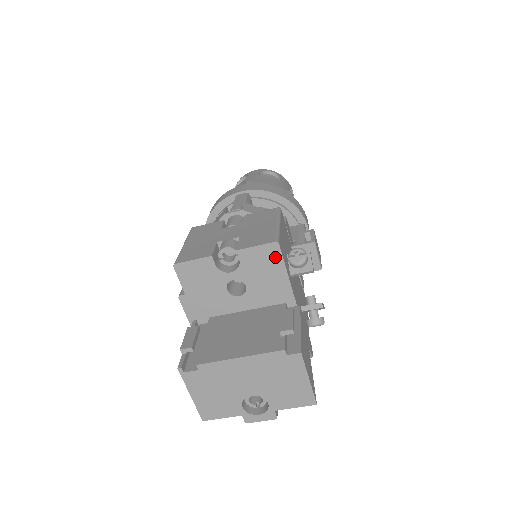
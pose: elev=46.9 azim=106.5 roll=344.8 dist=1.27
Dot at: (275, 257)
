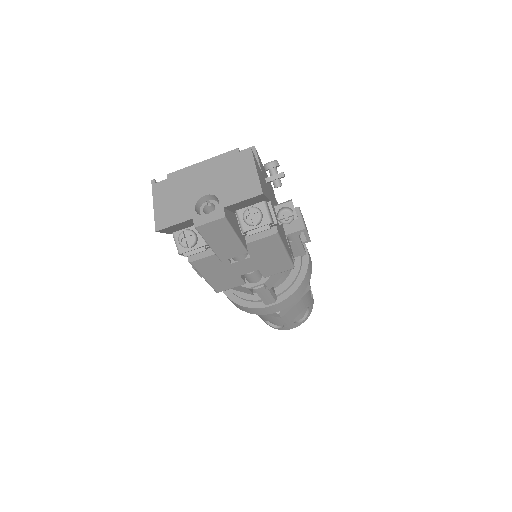
Dot at: occluded
